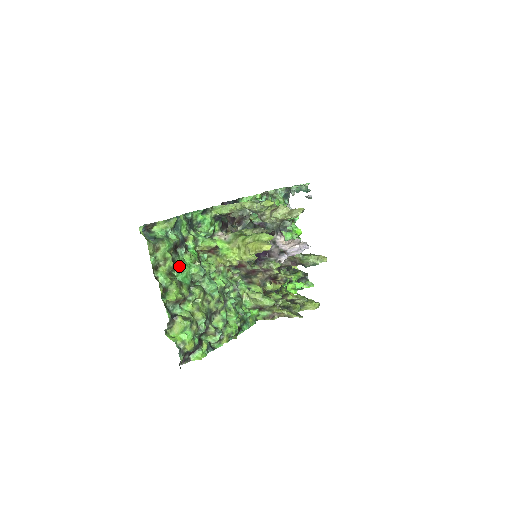
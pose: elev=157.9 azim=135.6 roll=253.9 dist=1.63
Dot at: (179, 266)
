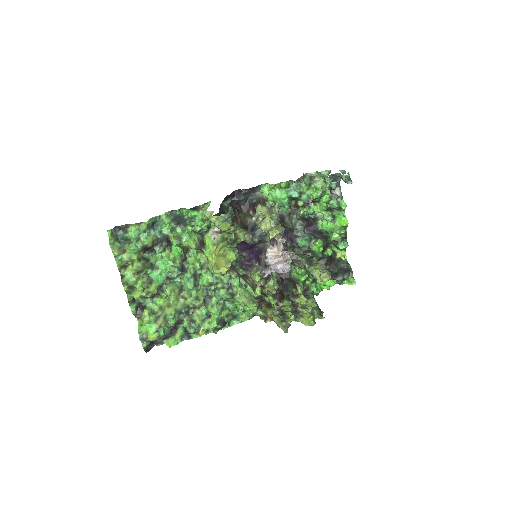
Dot at: (155, 263)
